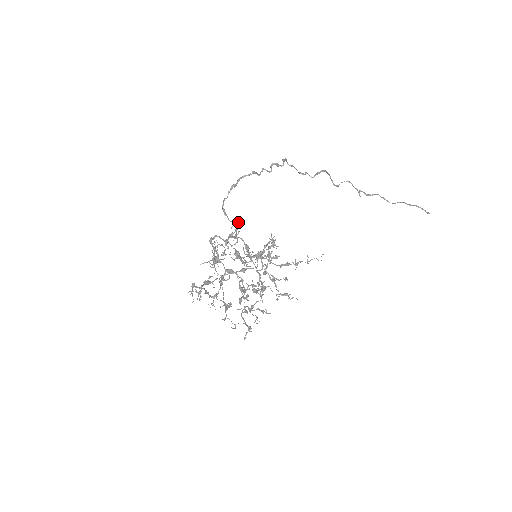
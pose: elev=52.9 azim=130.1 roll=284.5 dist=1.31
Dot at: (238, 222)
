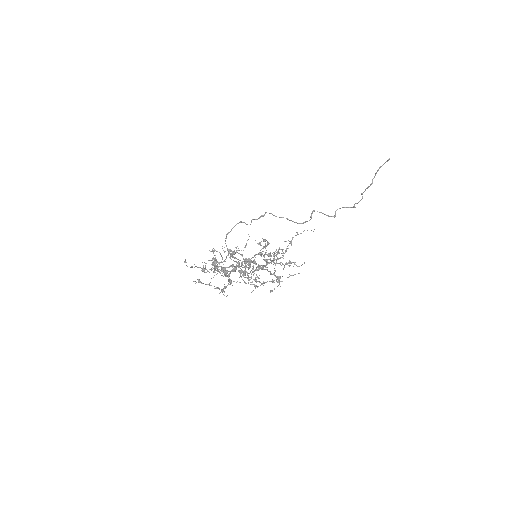
Dot at: occluded
